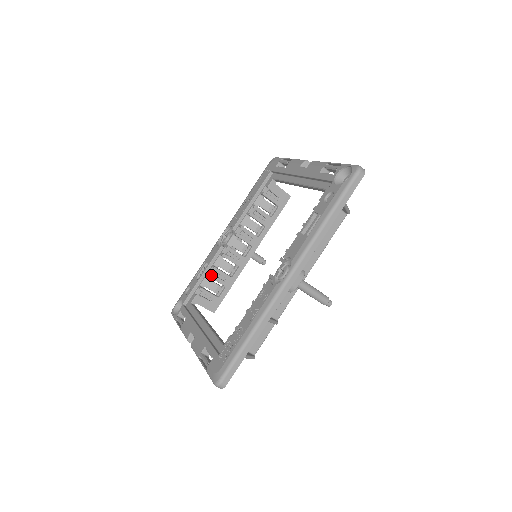
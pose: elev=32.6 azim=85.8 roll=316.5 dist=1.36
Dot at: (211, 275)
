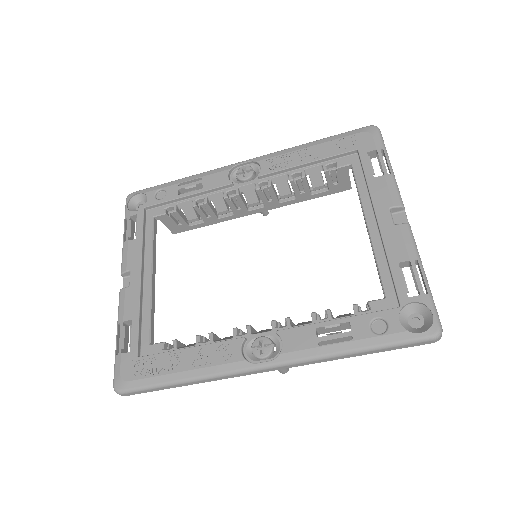
Dot at: (197, 206)
